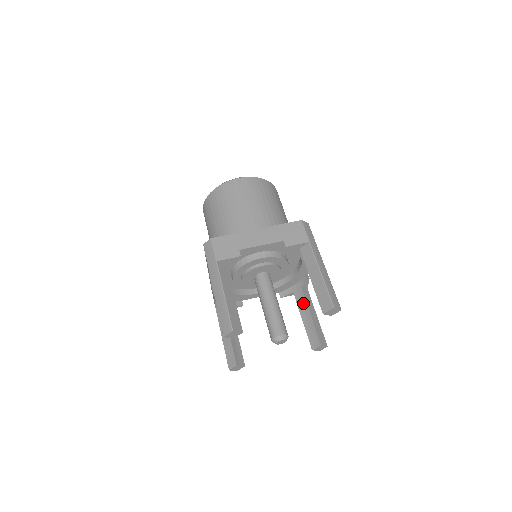
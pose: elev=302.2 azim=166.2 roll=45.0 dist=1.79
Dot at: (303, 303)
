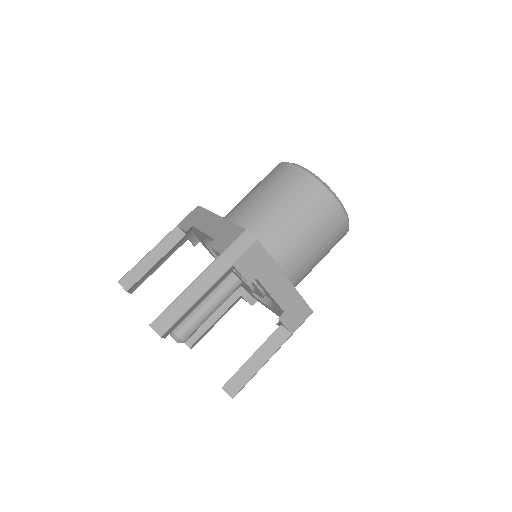
Dot at: (225, 306)
